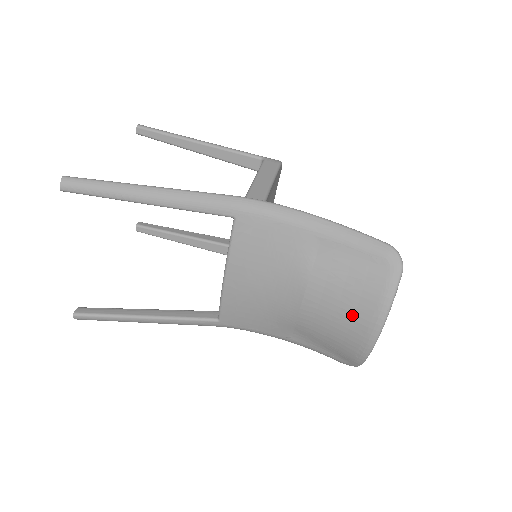
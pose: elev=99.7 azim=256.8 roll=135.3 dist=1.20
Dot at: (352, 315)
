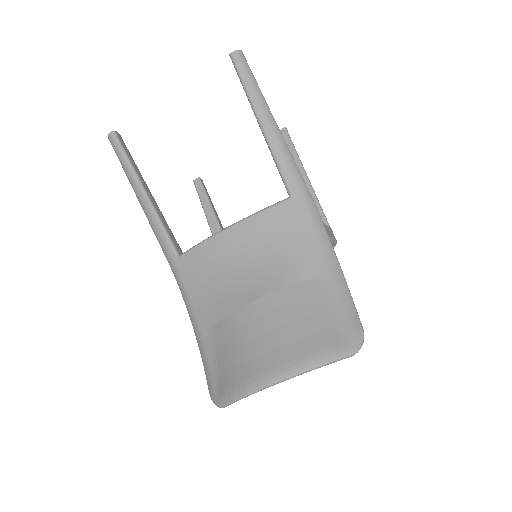
Dot at: (278, 345)
